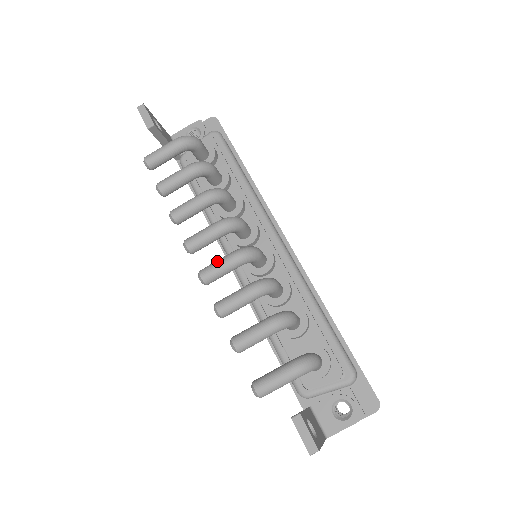
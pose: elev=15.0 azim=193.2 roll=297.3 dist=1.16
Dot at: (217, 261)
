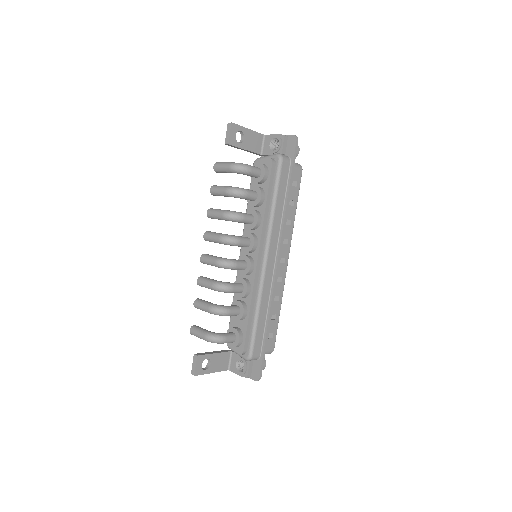
Dot at: (210, 257)
